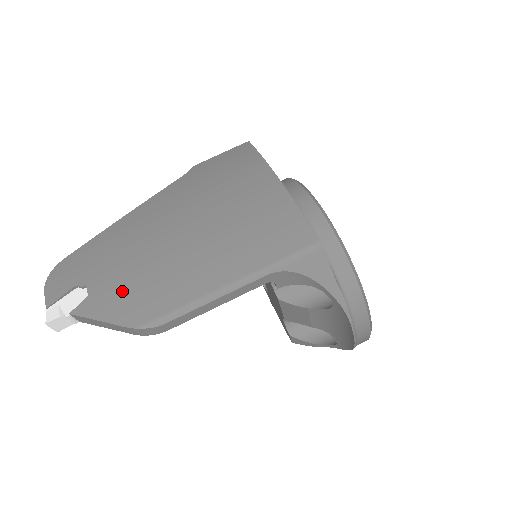
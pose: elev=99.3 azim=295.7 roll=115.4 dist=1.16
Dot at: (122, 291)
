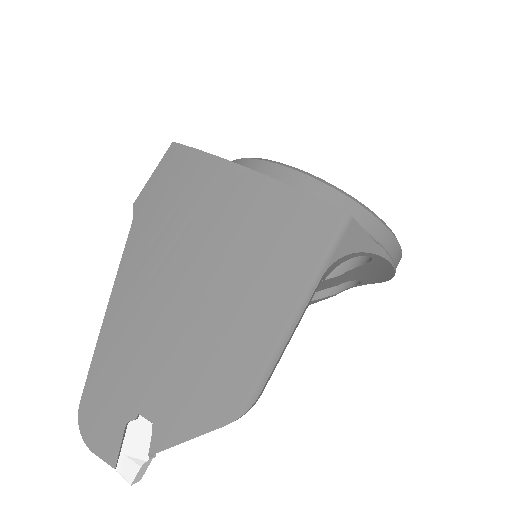
Dot at: (187, 393)
